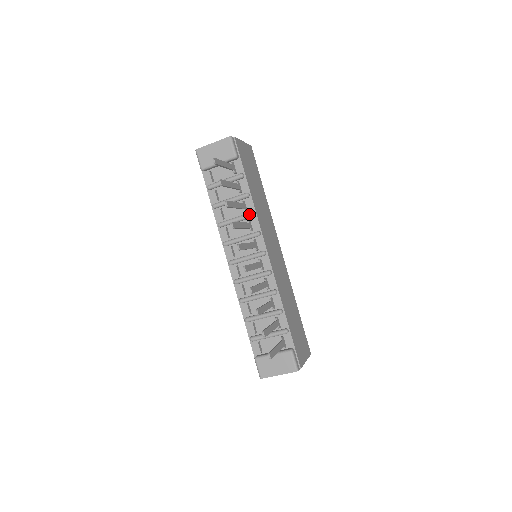
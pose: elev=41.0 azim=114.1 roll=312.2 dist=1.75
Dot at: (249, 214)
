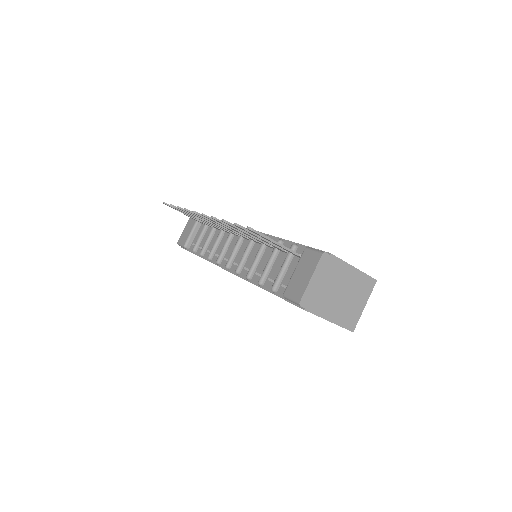
Dot at: occluded
